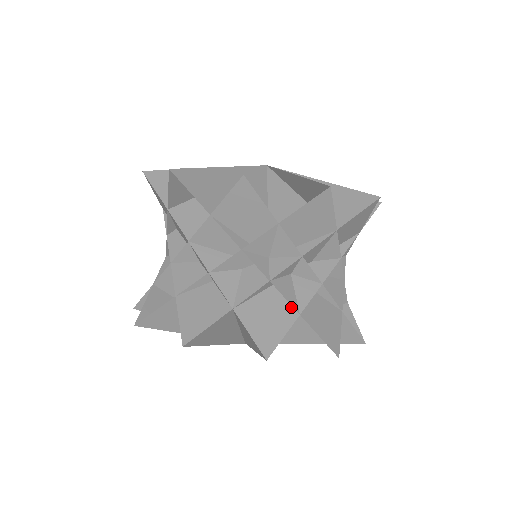
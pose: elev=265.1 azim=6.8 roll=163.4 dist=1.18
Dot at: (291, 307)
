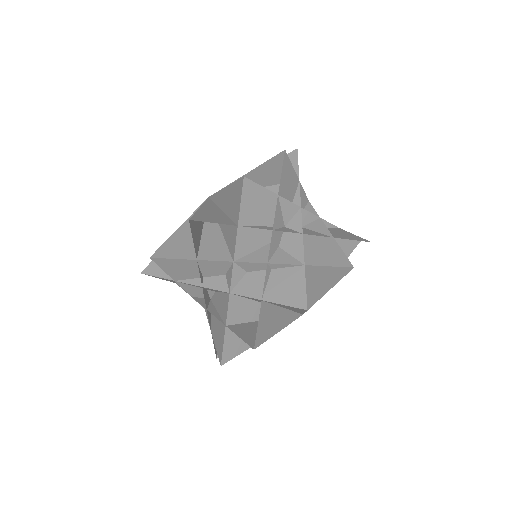
Dot at: (325, 239)
